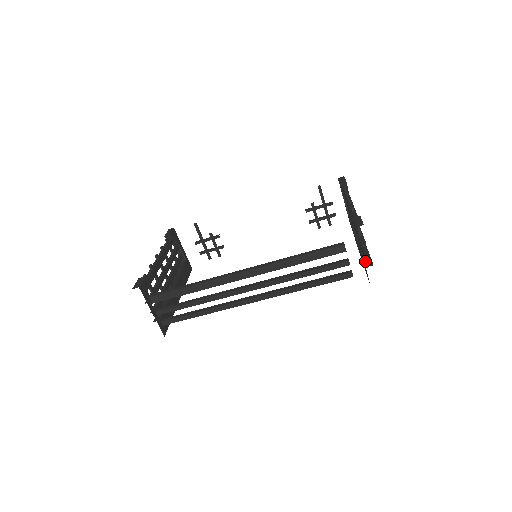
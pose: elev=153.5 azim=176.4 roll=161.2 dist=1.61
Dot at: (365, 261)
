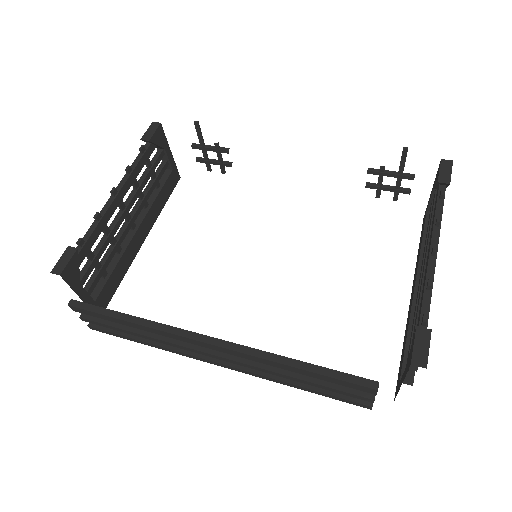
Dot at: (405, 365)
